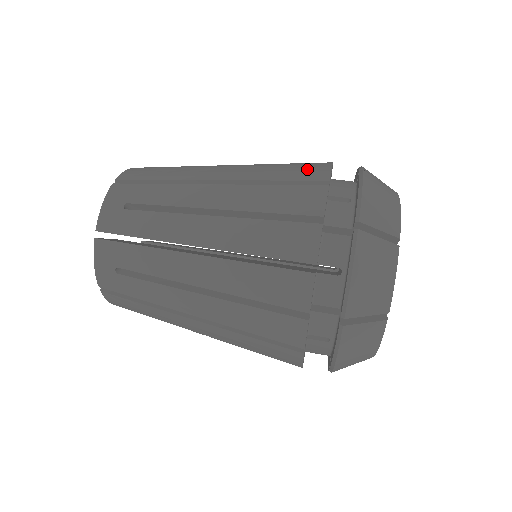
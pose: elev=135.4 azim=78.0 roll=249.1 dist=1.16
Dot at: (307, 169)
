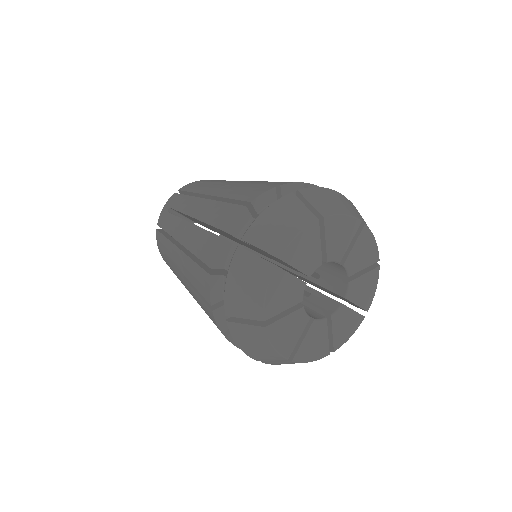
Dot at: (255, 190)
